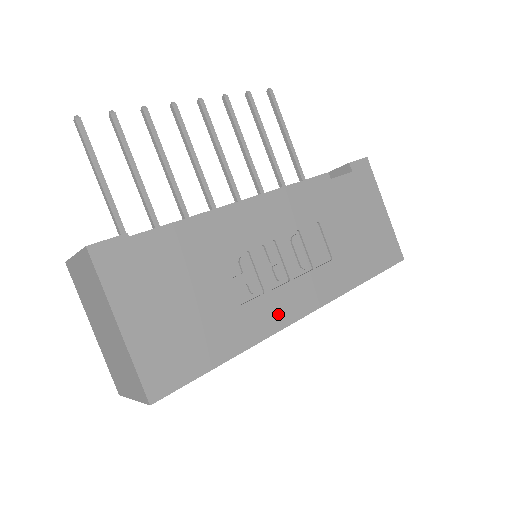
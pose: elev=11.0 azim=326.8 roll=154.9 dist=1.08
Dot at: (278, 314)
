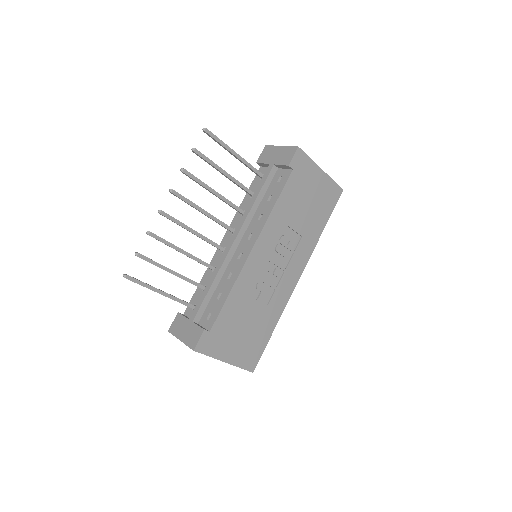
Dot at: (286, 292)
